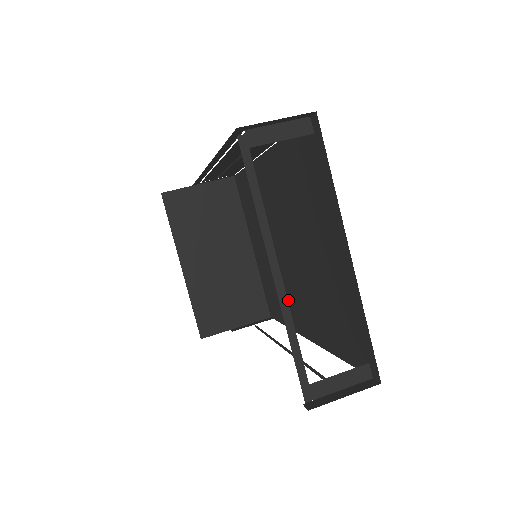
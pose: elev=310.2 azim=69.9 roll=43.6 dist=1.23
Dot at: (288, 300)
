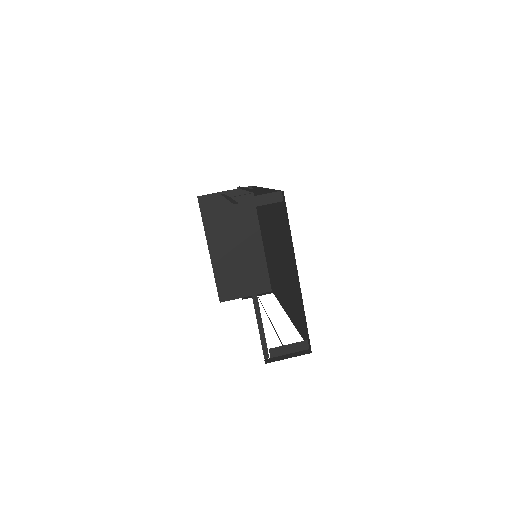
Dot at: (278, 285)
